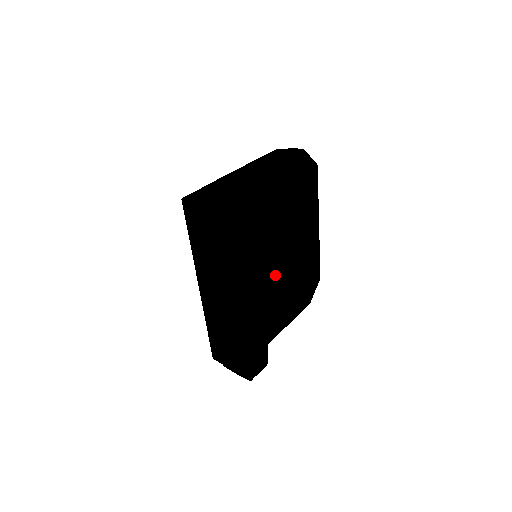
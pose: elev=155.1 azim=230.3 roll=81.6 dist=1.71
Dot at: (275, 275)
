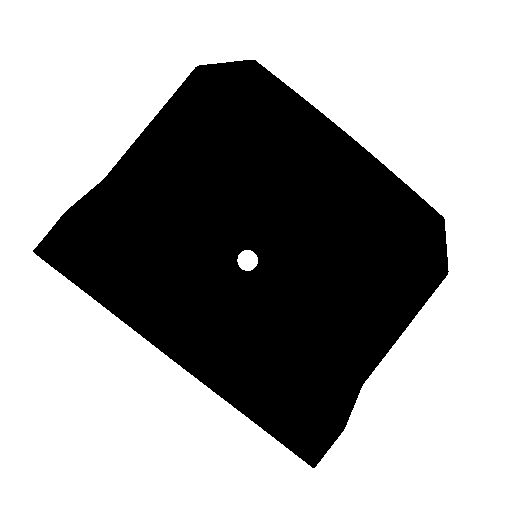
Dot at: (353, 256)
